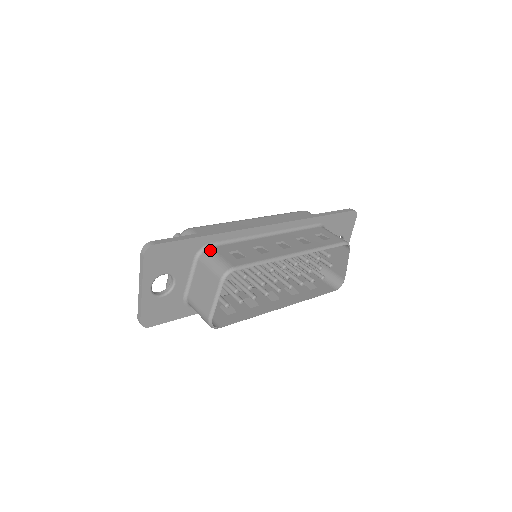
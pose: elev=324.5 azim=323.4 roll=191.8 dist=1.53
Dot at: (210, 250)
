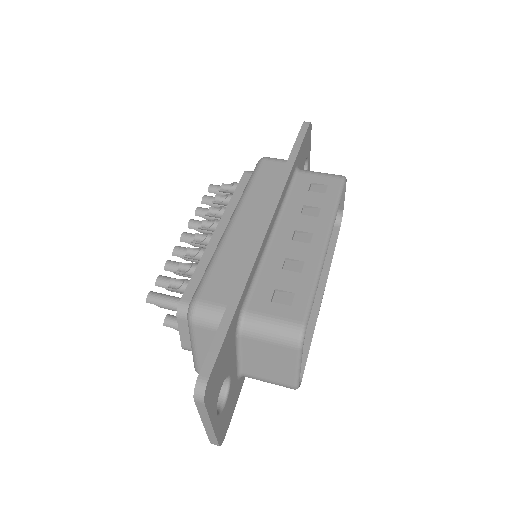
Dot at: (250, 316)
